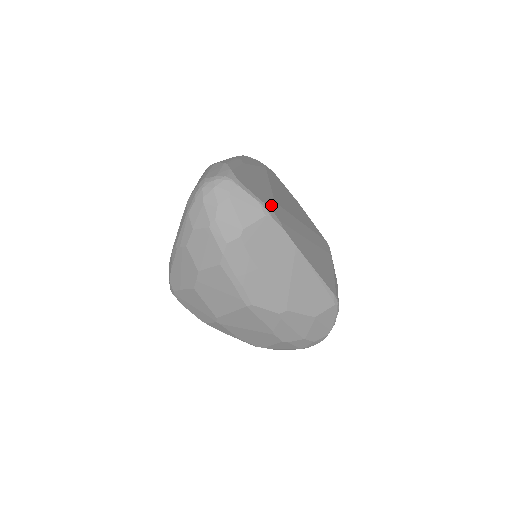
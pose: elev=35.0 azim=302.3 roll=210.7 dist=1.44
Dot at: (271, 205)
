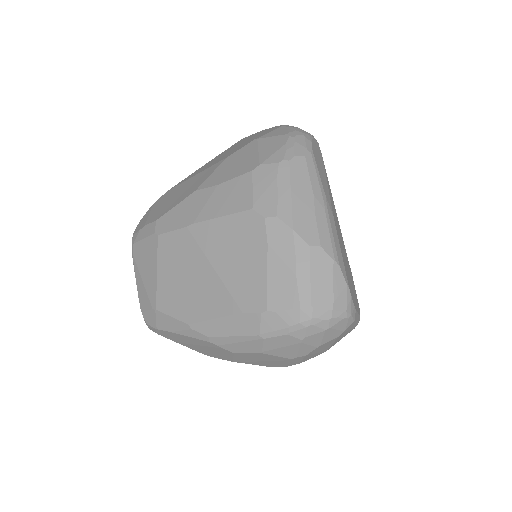
Dot at: occluded
